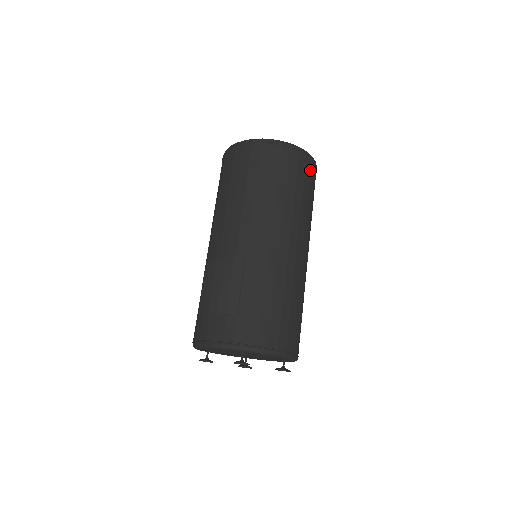
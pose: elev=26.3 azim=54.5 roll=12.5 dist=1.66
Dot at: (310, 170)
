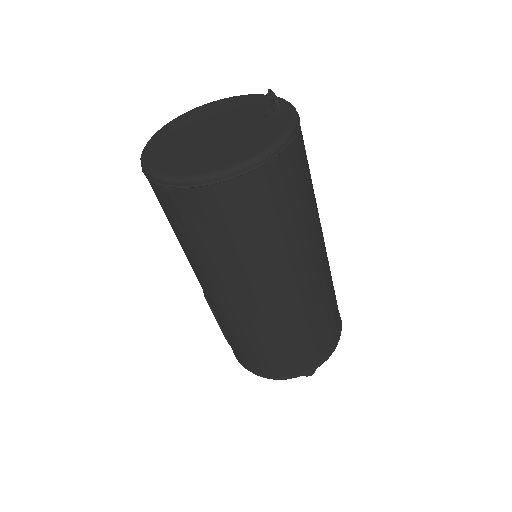
Dot at: (234, 199)
